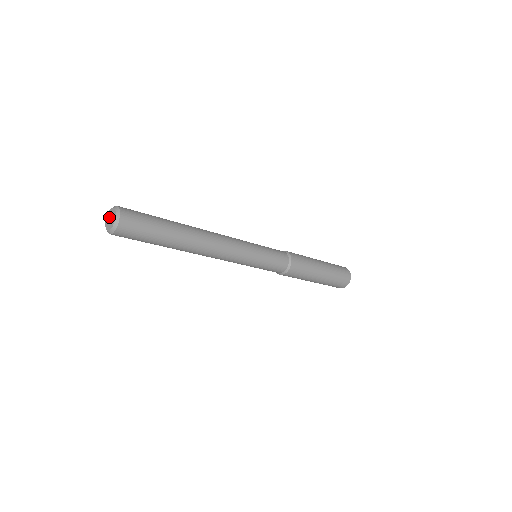
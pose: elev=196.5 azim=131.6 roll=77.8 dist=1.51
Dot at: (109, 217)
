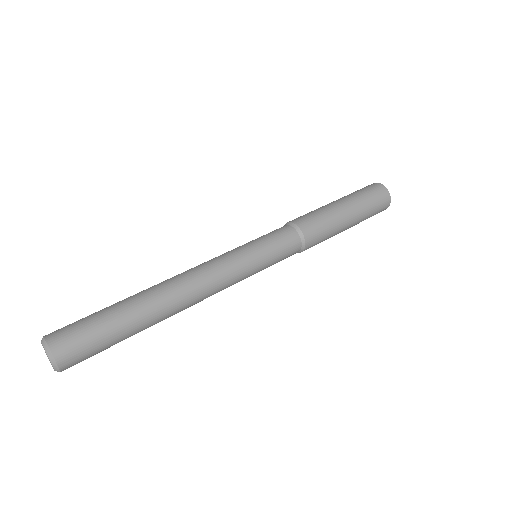
Dot at: occluded
